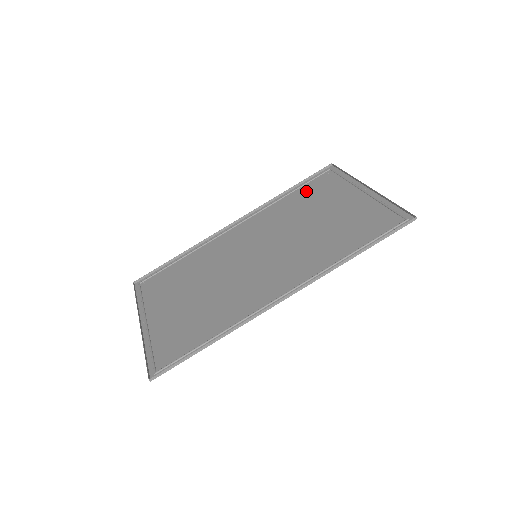
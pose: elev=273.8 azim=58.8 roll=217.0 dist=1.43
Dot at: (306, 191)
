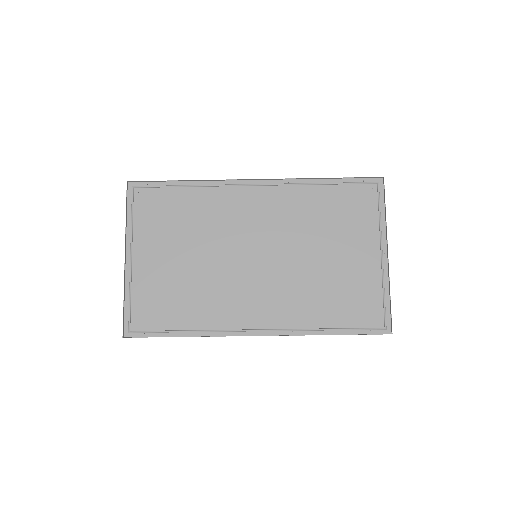
Dot at: (340, 198)
